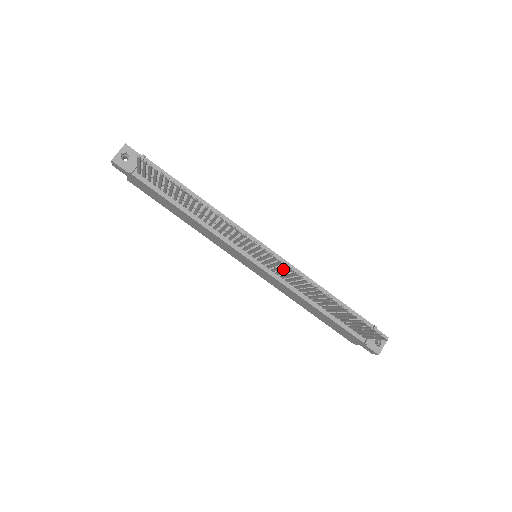
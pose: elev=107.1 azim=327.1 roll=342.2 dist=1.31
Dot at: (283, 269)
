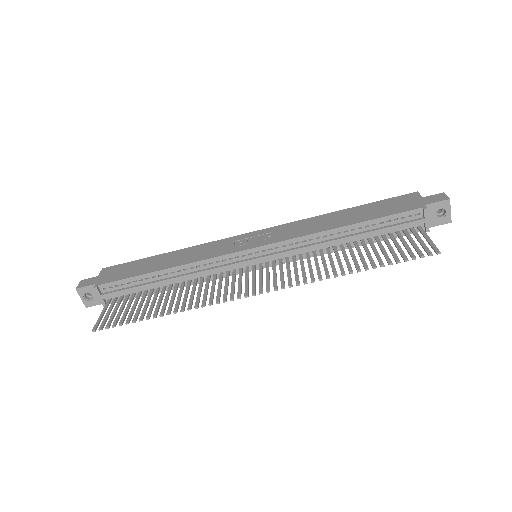
Dot at: (287, 252)
